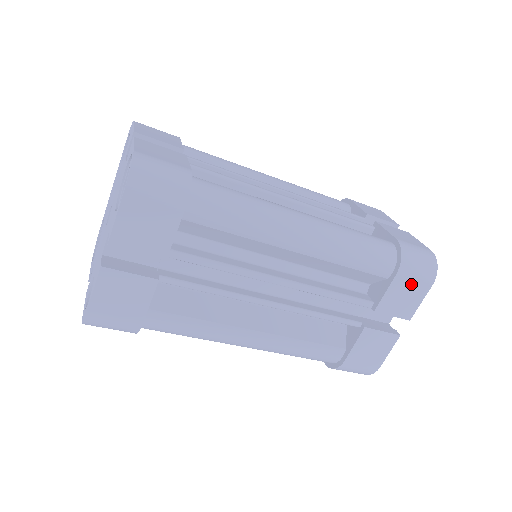
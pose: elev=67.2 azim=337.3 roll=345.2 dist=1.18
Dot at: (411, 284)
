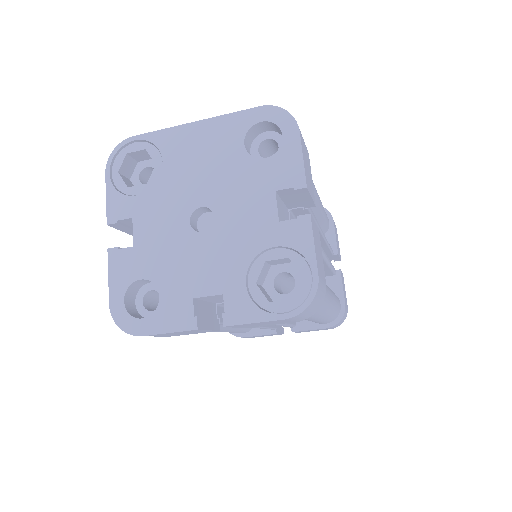
Dot at: occluded
